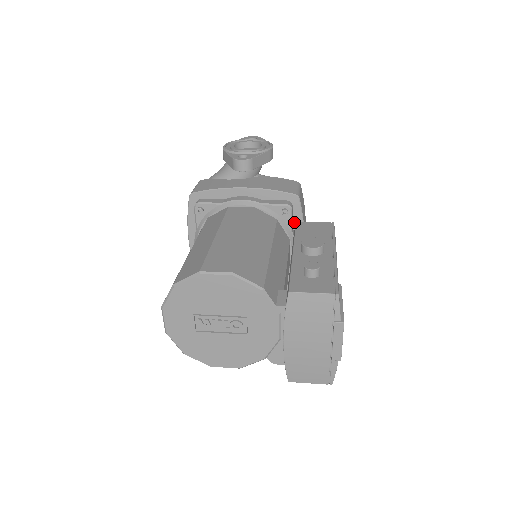
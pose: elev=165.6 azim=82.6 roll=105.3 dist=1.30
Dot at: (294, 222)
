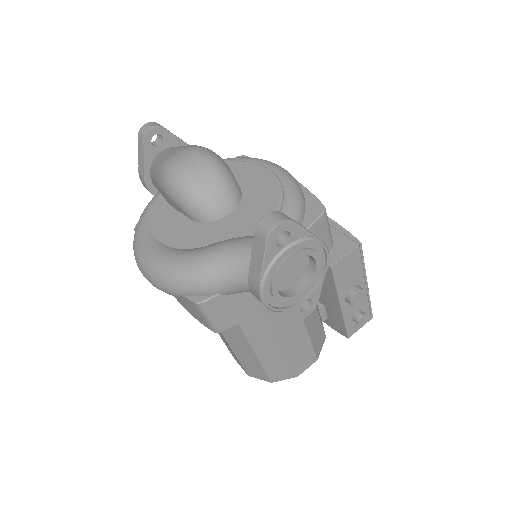
Dot at: occluded
